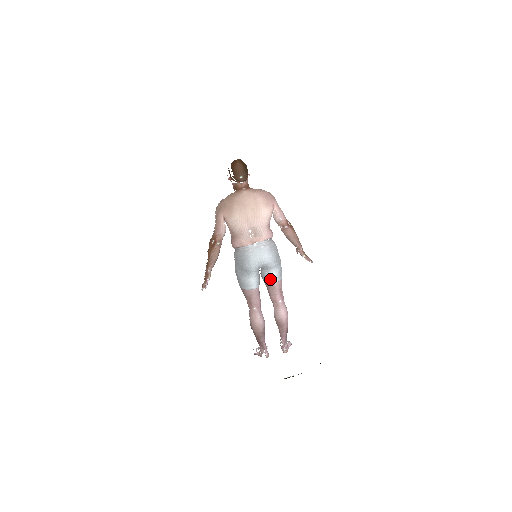
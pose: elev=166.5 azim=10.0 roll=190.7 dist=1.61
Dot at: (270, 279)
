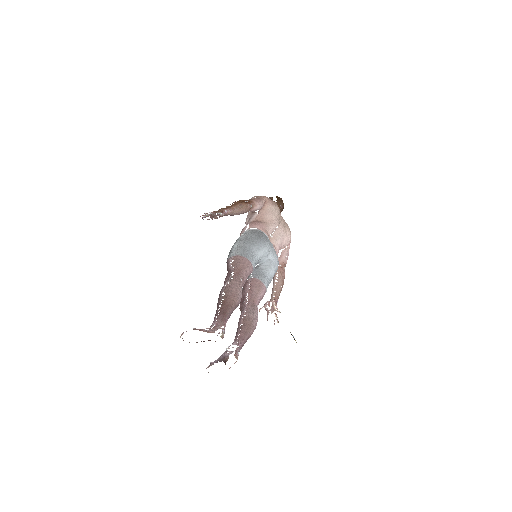
Dot at: (264, 278)
